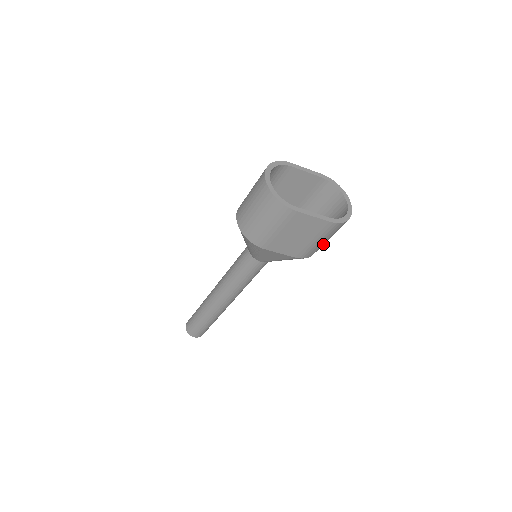
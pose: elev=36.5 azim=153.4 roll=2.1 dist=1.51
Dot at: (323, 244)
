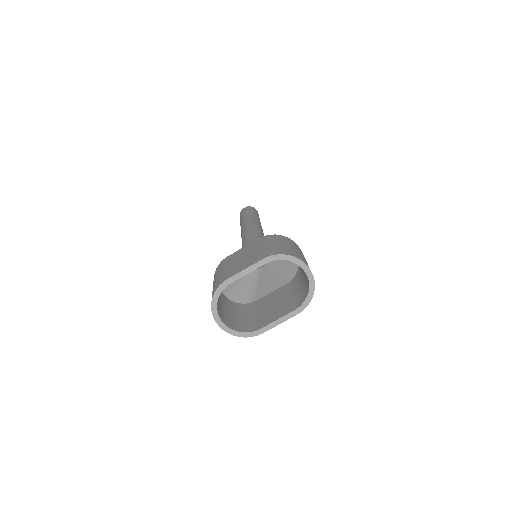
Dot at: occluded
